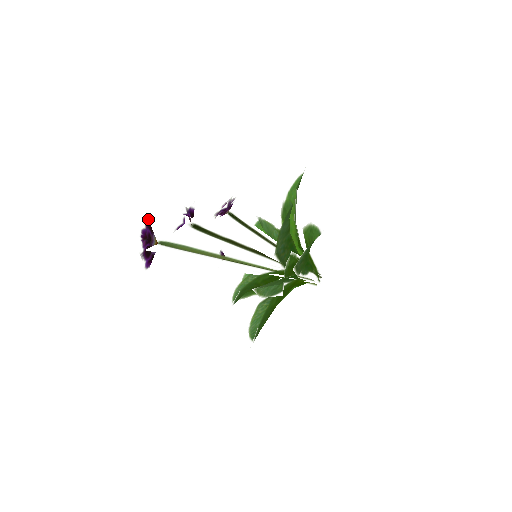
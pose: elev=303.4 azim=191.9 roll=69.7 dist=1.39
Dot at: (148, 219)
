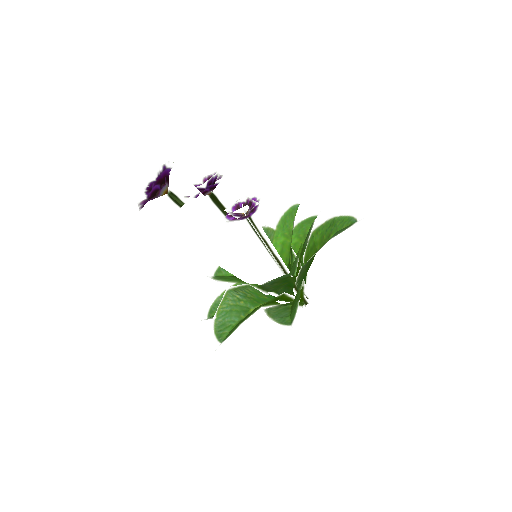
Dot at: (163, 172)
